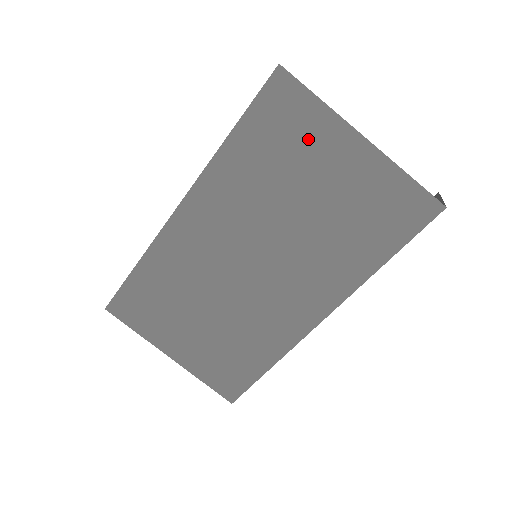
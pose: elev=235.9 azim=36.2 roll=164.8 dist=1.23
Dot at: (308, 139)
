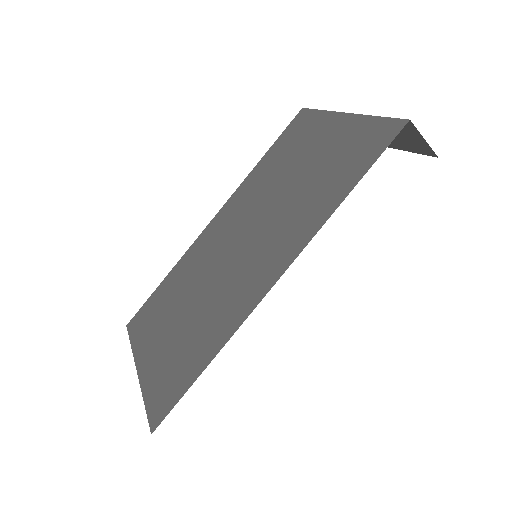
Dot at: (308, 134)
